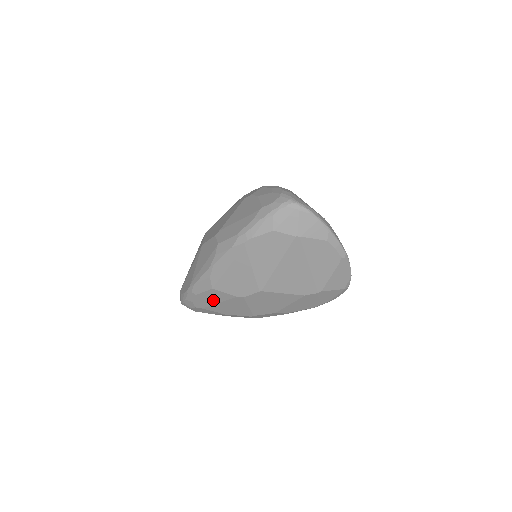
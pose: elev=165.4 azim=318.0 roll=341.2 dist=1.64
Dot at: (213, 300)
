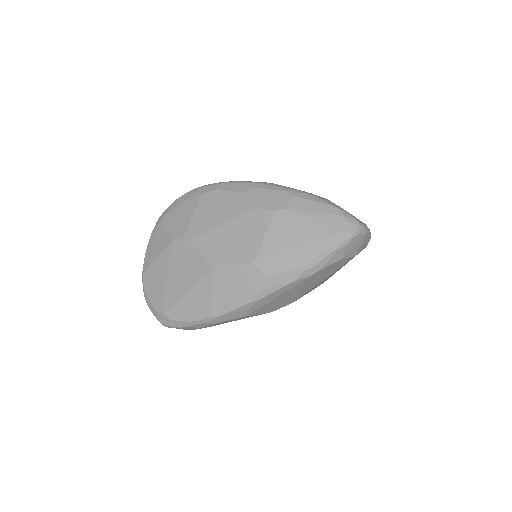
Dot at: occluded
